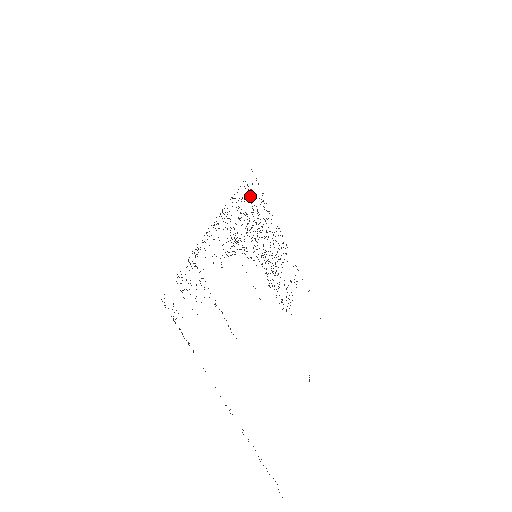
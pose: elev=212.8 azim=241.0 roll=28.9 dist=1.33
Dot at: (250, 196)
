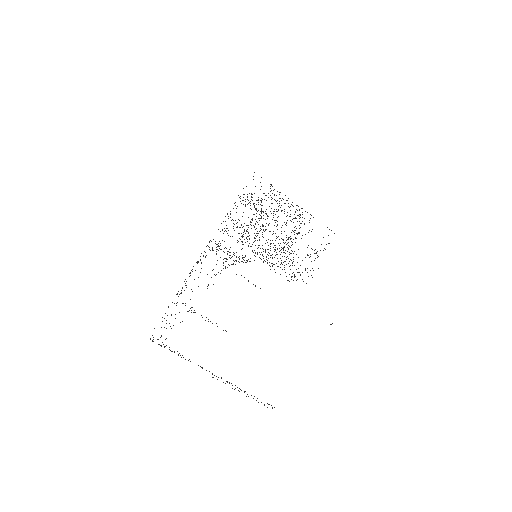
Dot at: (250, 203)
